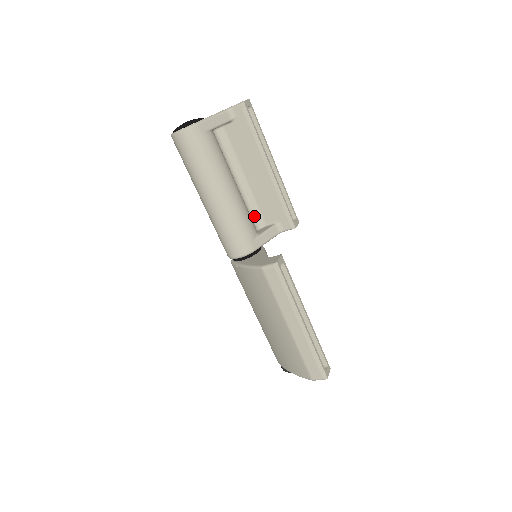
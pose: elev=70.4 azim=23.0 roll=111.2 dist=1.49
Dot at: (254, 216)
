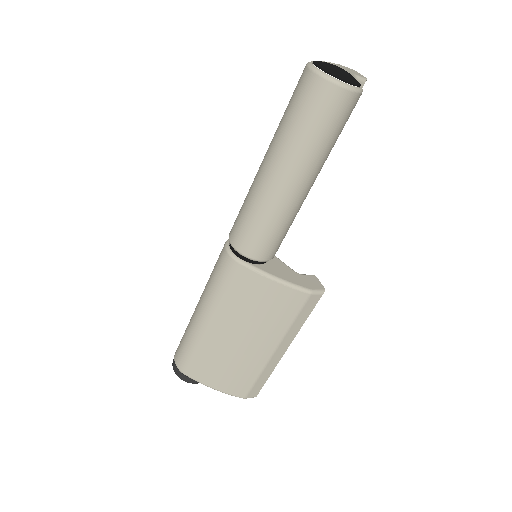
Dot at: occluded
